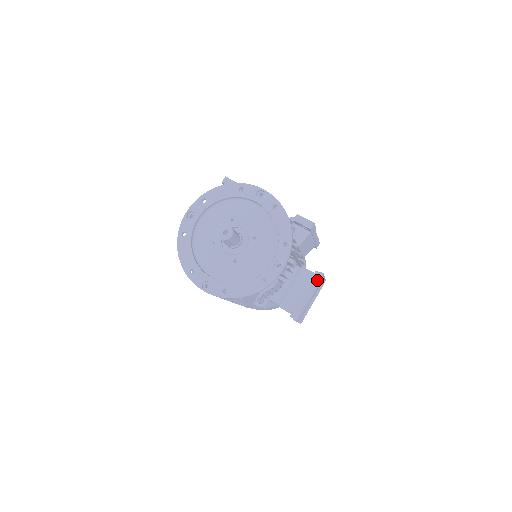
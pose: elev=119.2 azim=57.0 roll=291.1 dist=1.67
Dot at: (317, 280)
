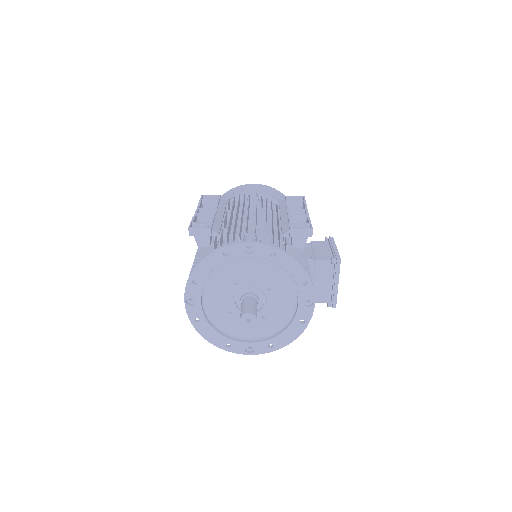
Dot at: (338, 268)
